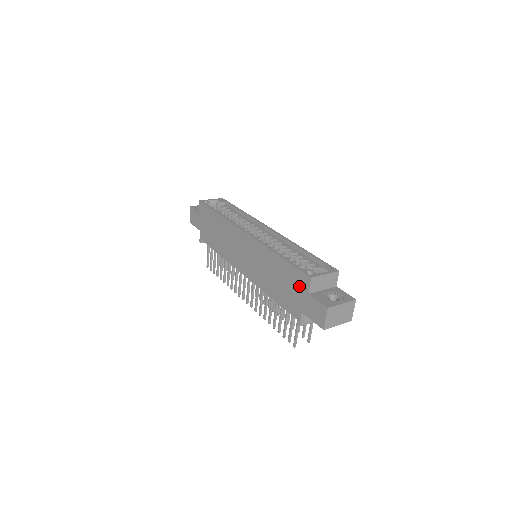
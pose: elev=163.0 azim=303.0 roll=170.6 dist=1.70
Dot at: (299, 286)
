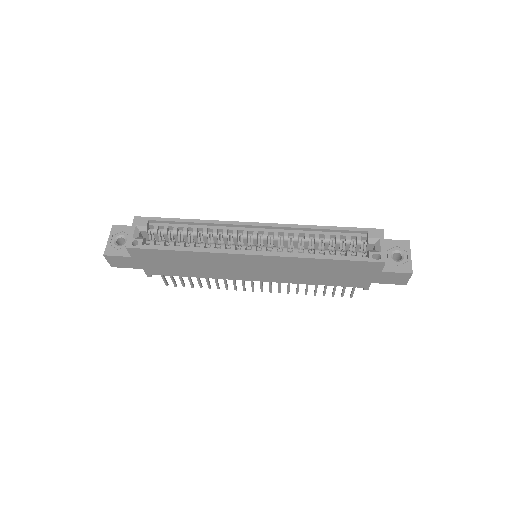
Dot at: (366, 271)
